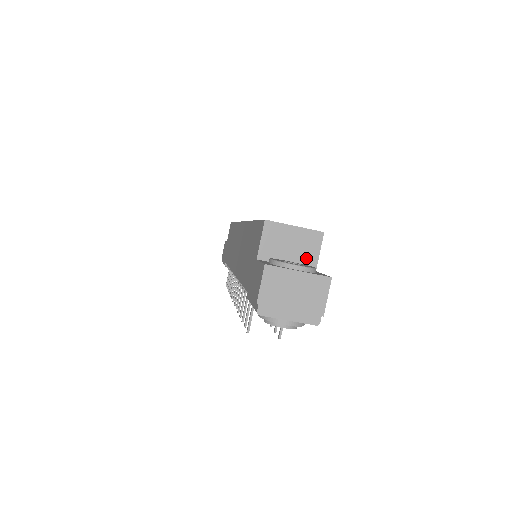
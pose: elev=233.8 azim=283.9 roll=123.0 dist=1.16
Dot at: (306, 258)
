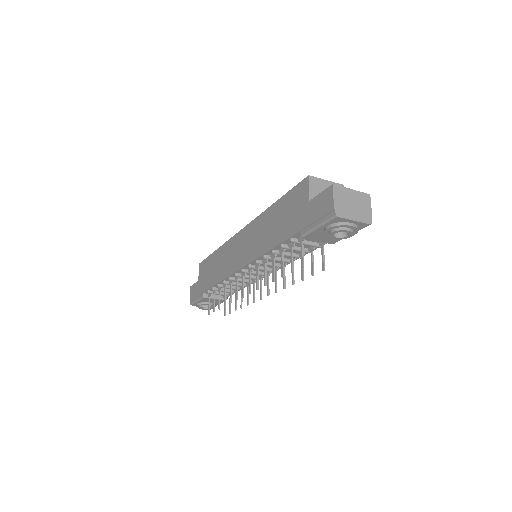
Dot at: occluded
